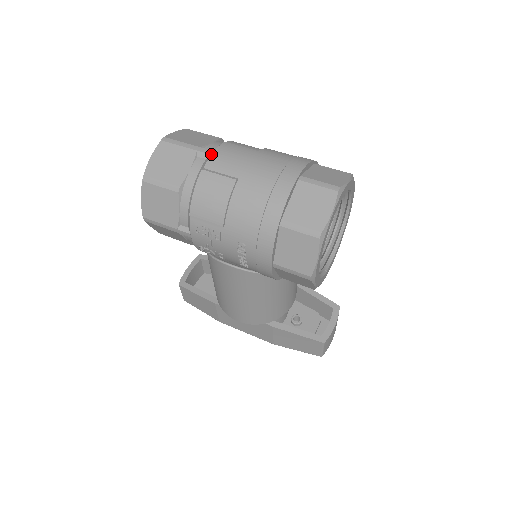
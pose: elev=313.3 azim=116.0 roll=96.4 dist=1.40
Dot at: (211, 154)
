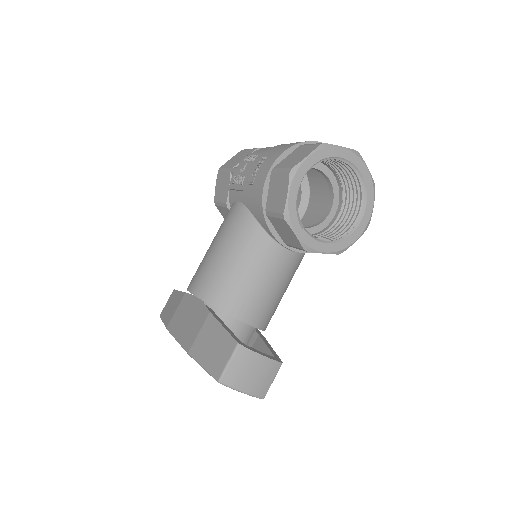
Dot at: occluded
